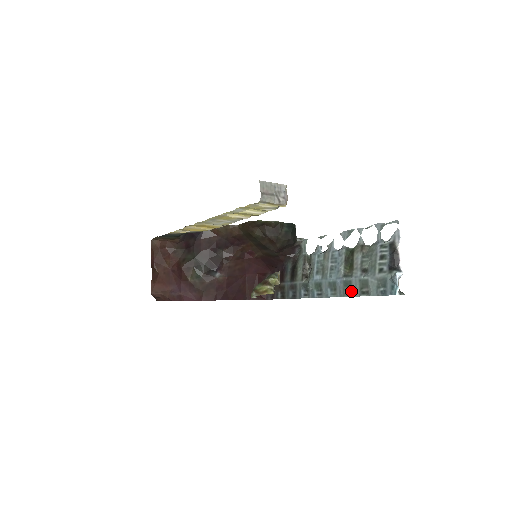
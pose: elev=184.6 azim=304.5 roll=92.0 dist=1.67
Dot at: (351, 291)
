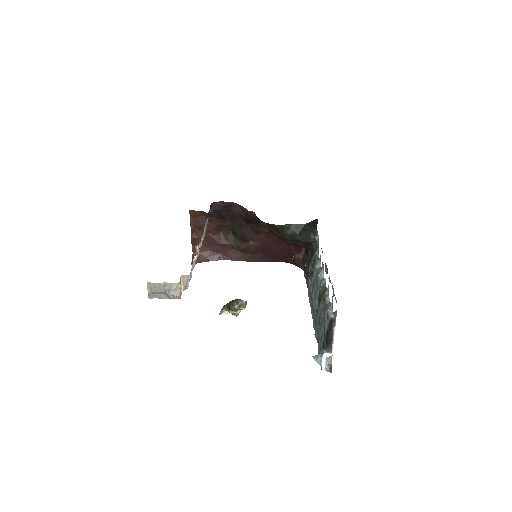
Dot at: occluded
